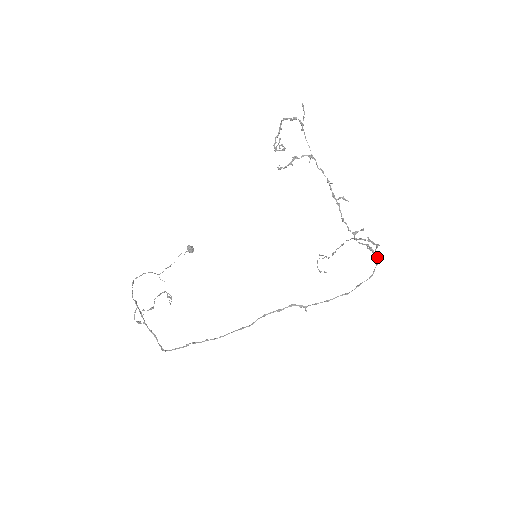
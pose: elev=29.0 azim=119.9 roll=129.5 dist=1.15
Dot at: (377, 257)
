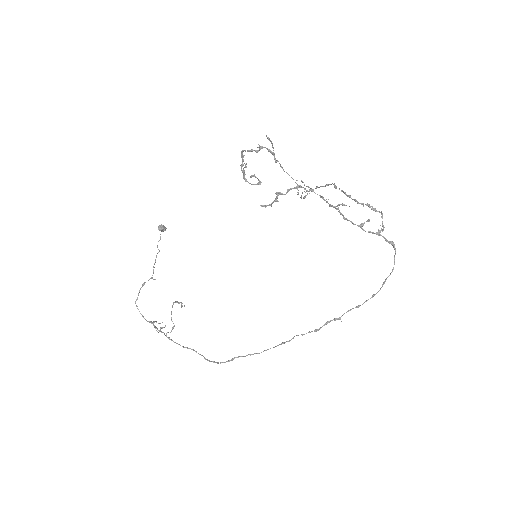
Dot at: occluded
